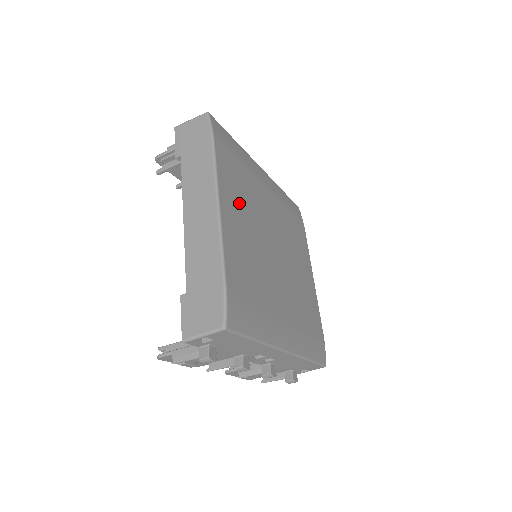
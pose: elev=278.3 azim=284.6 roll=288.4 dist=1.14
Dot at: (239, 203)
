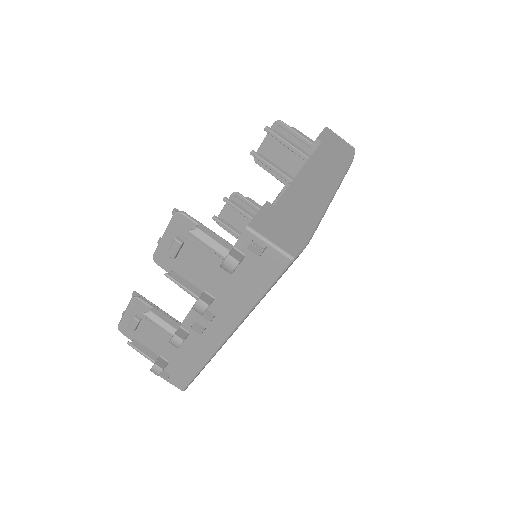
Dot at: occluded
